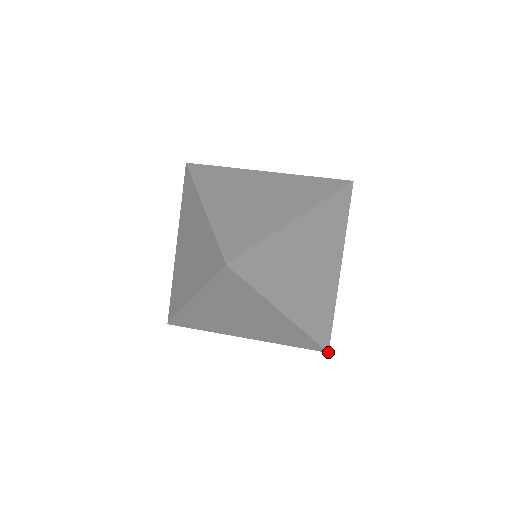
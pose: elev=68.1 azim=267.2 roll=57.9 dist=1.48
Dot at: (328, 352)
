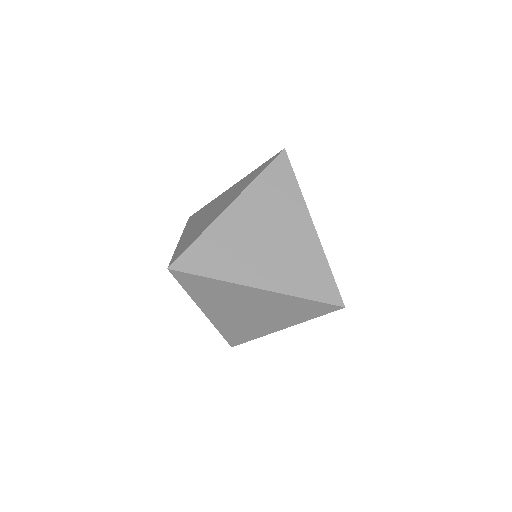
Dot at: (344, 307)
